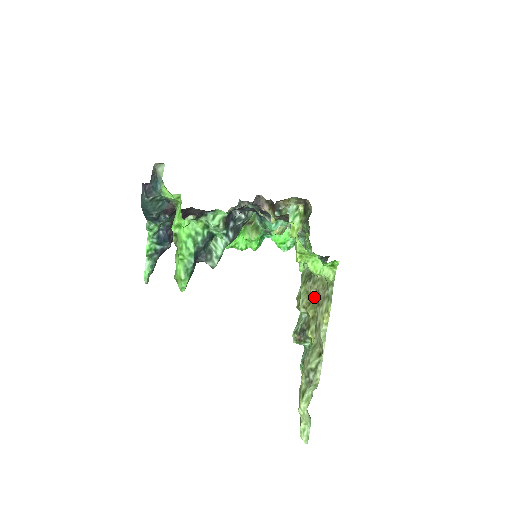
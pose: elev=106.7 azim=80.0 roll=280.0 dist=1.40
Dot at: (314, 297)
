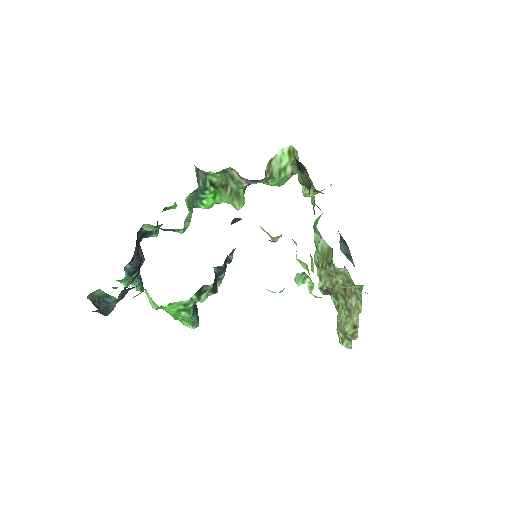
Dot at: (338, 281)
